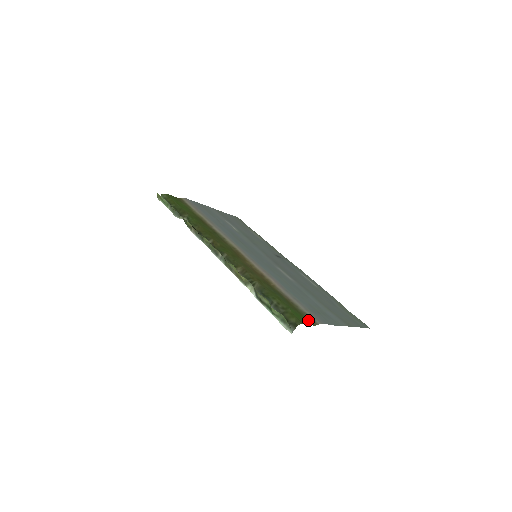
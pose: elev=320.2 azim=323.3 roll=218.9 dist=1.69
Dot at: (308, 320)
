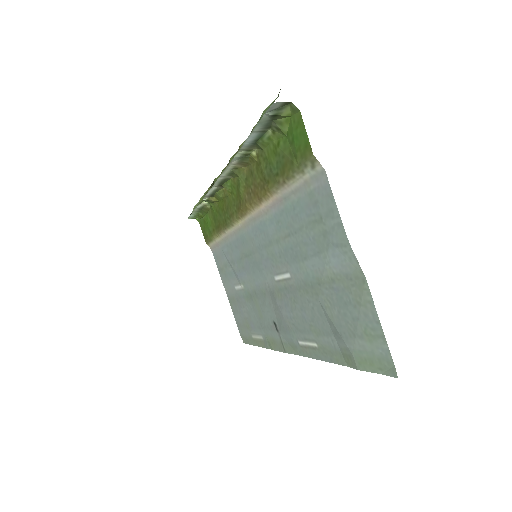
Dot at: (305, 155)
